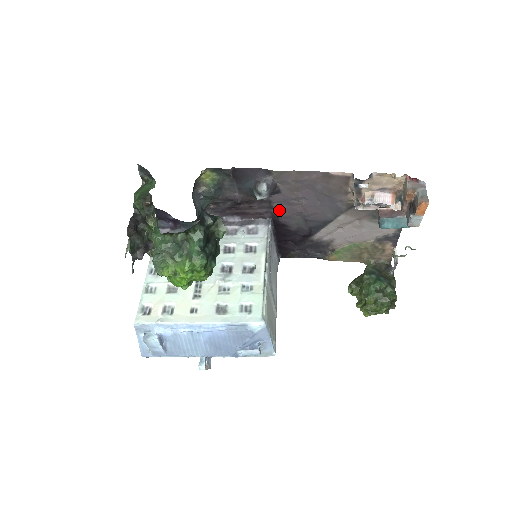
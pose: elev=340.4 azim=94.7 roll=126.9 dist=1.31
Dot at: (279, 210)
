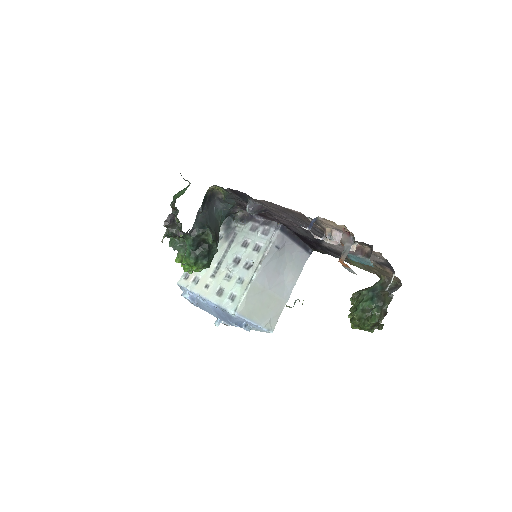
Dot at: (281, 221)
